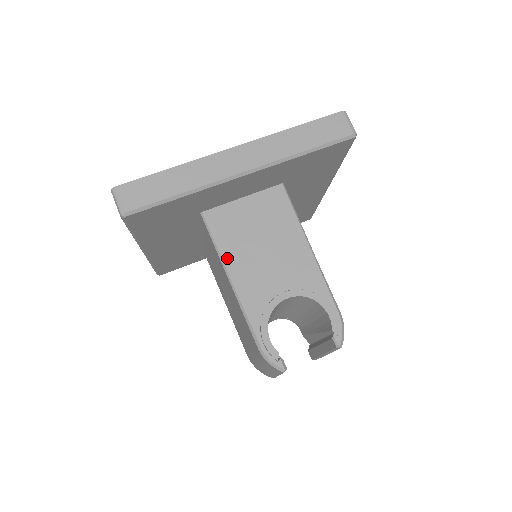
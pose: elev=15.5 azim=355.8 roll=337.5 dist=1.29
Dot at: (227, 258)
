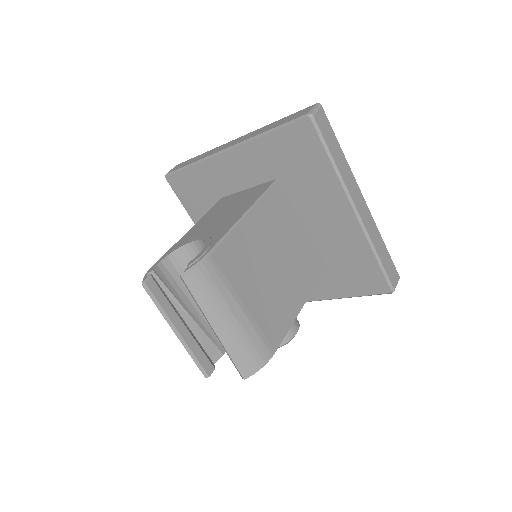
Dot at: (202, 219)
